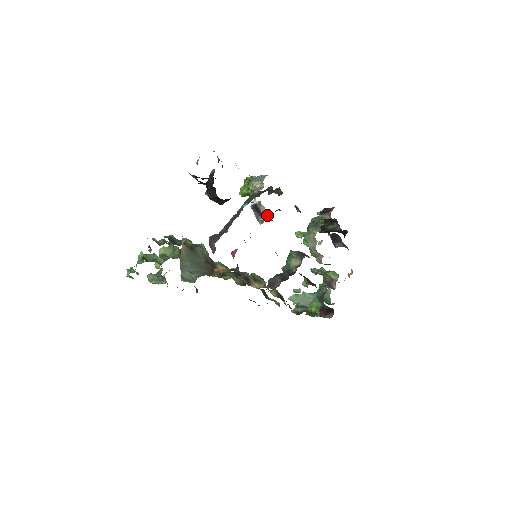
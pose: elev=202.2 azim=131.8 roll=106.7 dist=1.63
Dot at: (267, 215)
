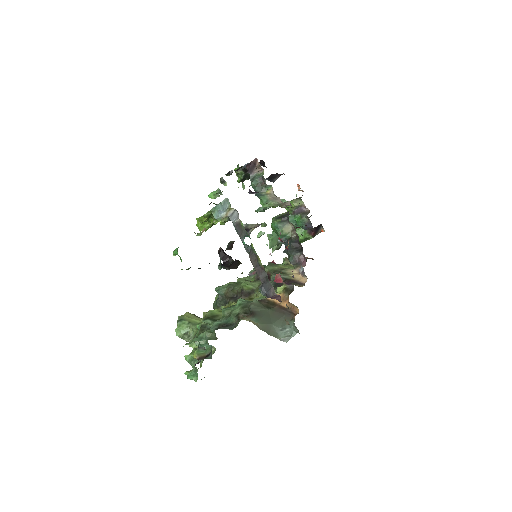
Dot at: (256, 226)
